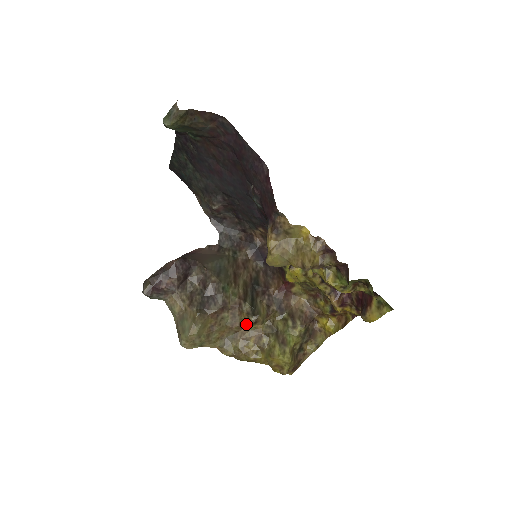
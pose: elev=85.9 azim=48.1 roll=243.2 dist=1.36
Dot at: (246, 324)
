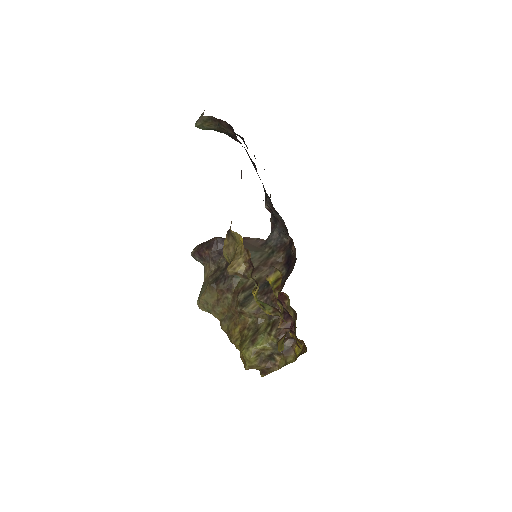
Dot at: occluded
